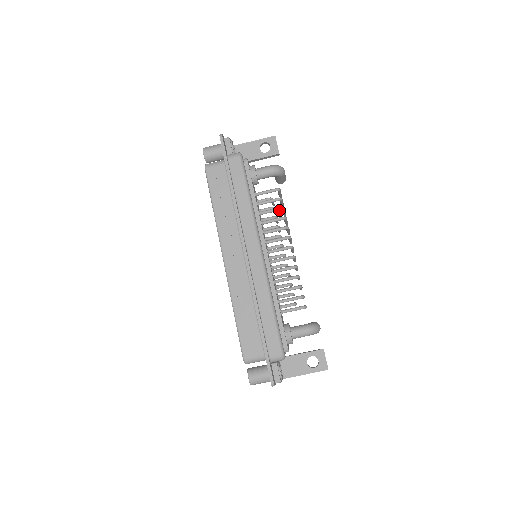
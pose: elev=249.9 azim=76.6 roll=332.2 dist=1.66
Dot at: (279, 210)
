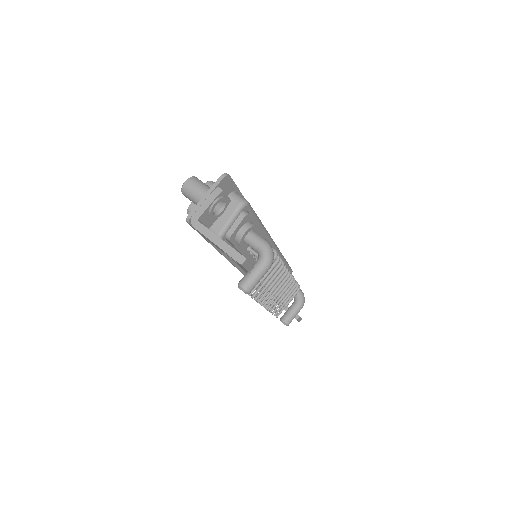
Dot at: occluded
